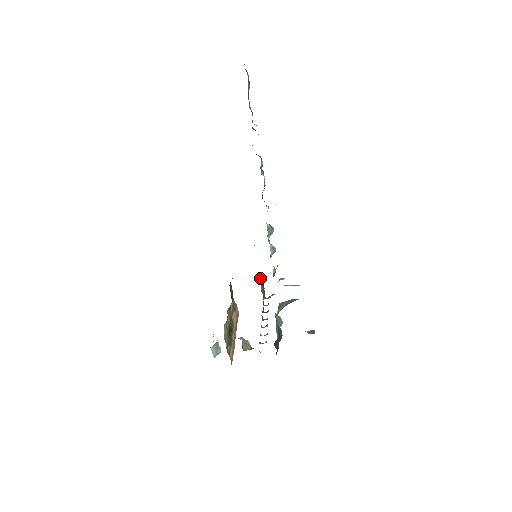
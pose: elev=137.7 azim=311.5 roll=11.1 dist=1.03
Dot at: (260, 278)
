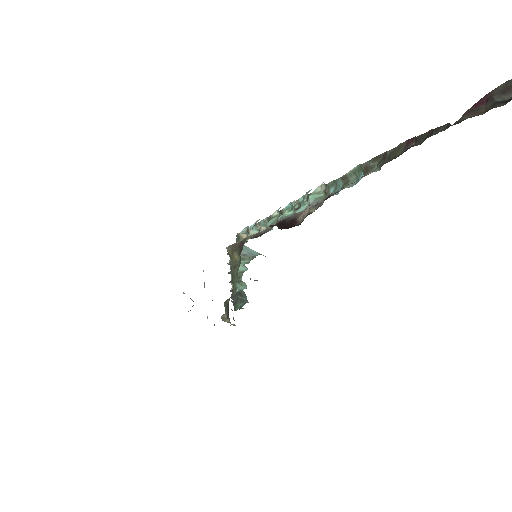
Dot at: (236, 248)
